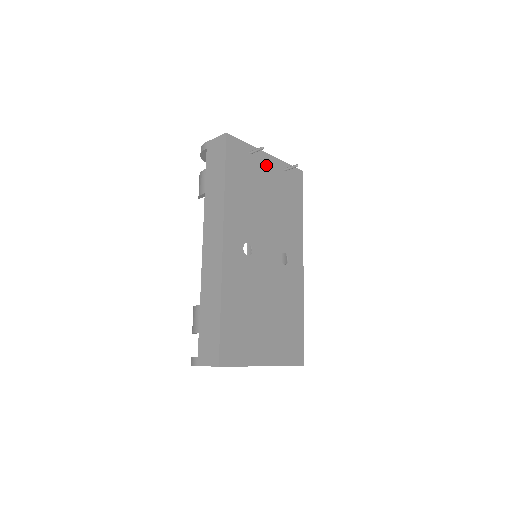
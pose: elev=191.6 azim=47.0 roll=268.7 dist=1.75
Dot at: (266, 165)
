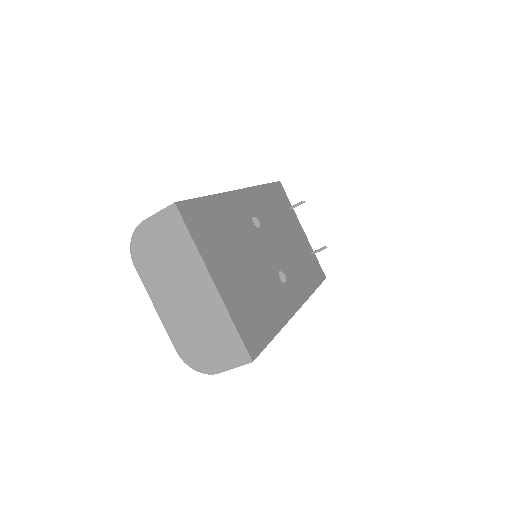
Dot at: (298, 230)
